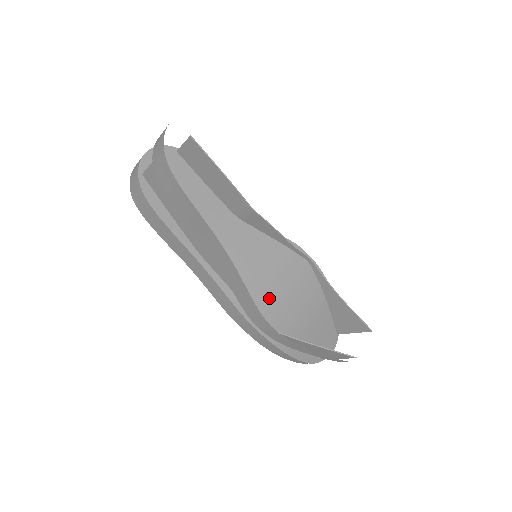
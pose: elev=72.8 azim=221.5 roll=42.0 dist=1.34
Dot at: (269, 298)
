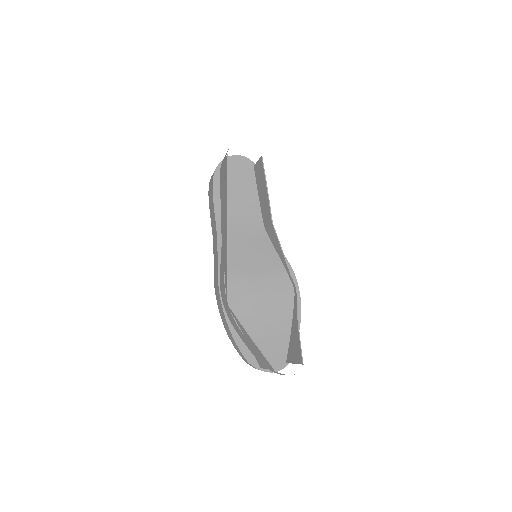
Dot at: (246, 289)
